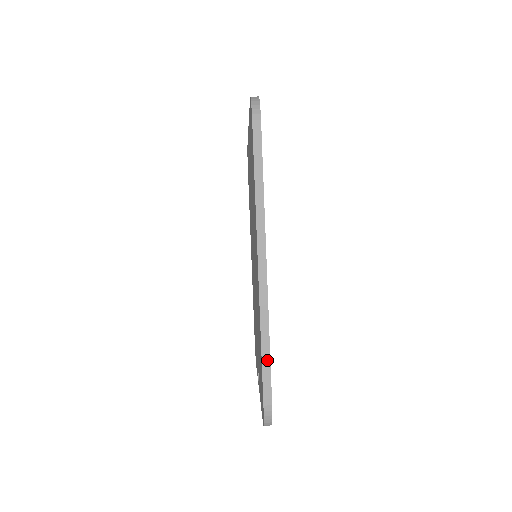
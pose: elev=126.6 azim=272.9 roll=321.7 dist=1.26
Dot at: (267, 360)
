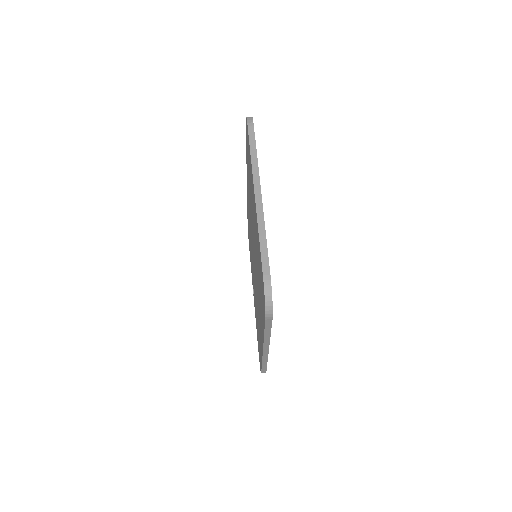
Dot at: (265, 367)
